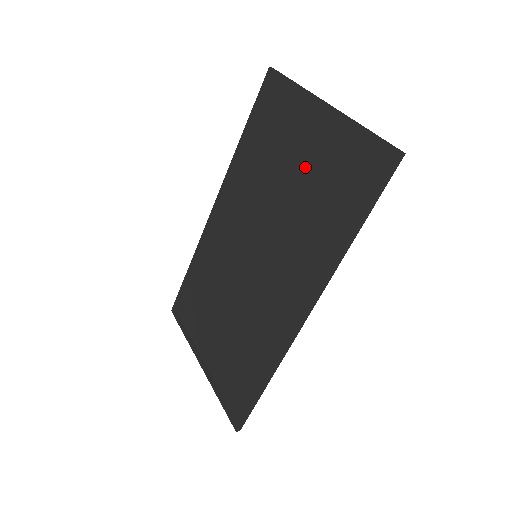
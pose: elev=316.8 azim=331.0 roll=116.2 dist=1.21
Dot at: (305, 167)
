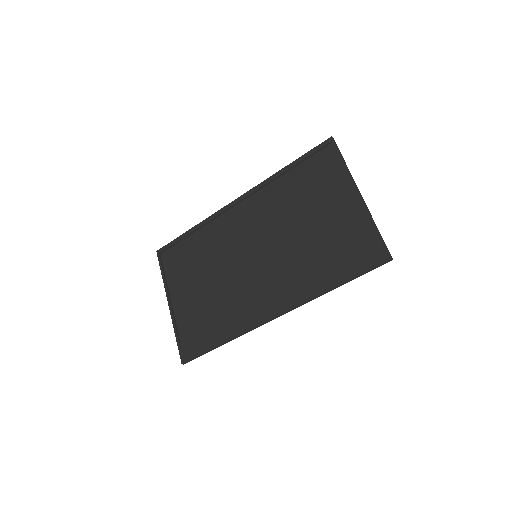
Dot at: (324, 222)
